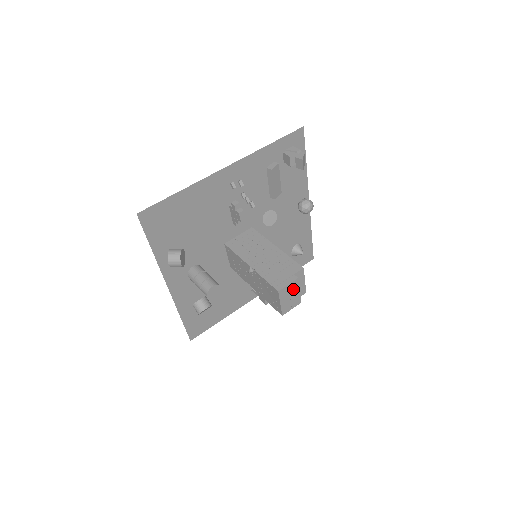
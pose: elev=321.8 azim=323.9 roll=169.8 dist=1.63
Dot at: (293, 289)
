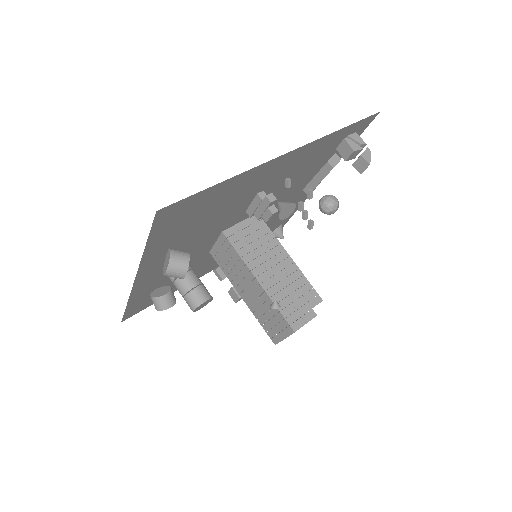
Dot at: occluded
